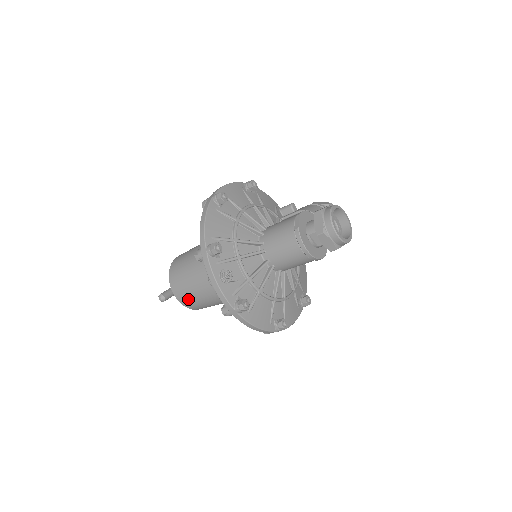
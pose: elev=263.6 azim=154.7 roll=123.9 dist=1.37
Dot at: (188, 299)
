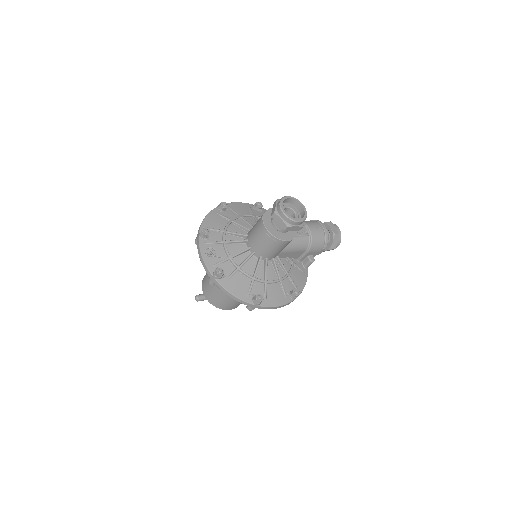
Dot at: (210, 295)
